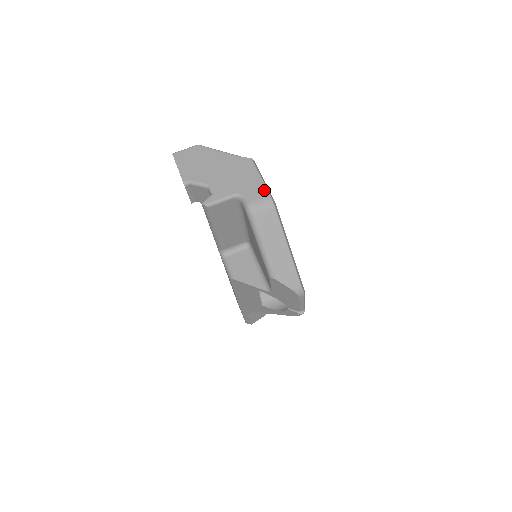
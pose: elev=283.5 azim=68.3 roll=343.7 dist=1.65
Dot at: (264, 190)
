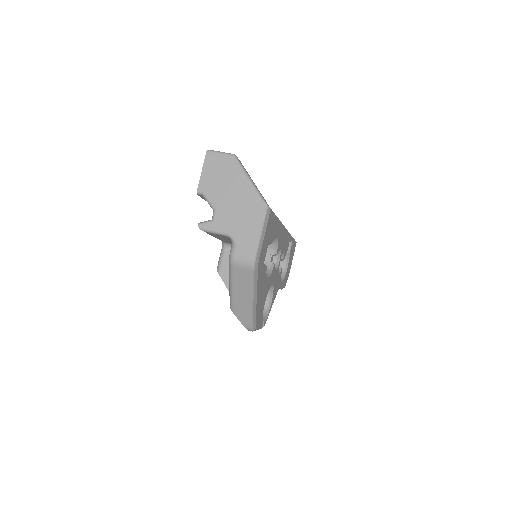
Dot at: (254, 248)
